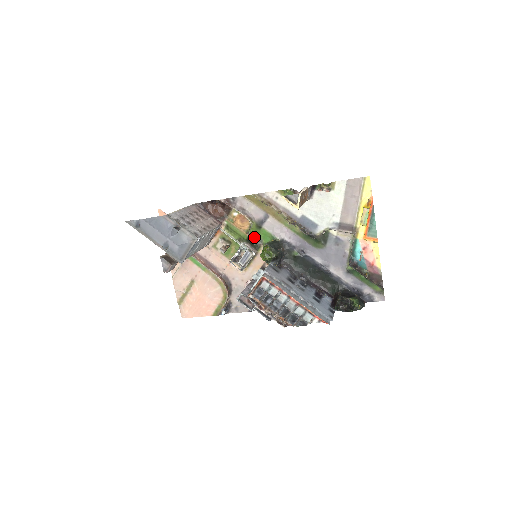
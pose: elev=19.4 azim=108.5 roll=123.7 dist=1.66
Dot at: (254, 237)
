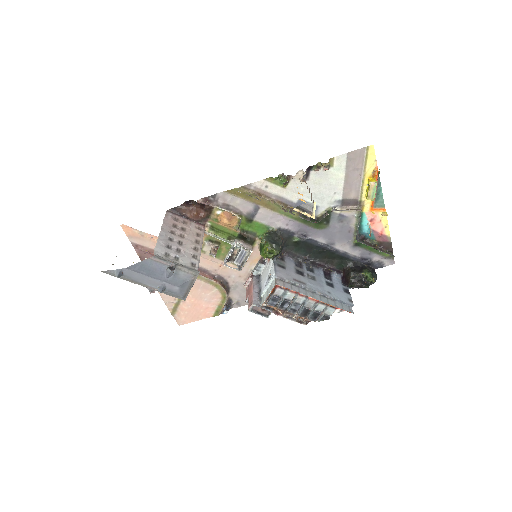
Dot at: (246, 232)
